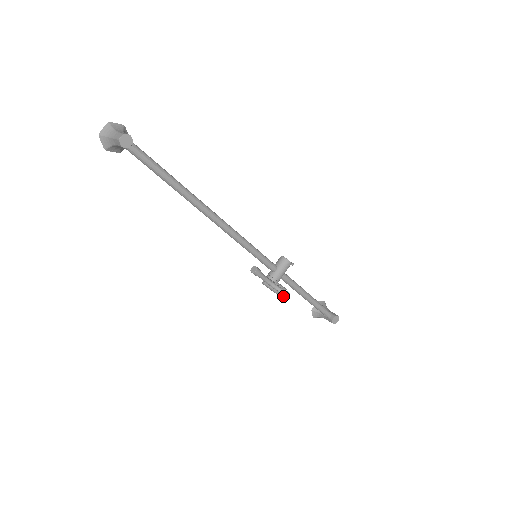
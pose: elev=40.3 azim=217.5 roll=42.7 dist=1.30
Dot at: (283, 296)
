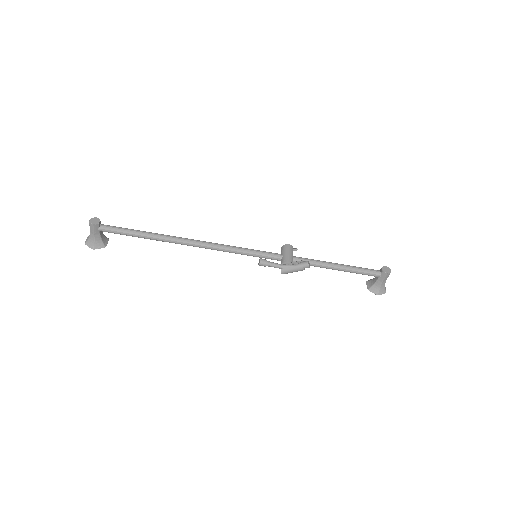
Dot at: (304, 266)
